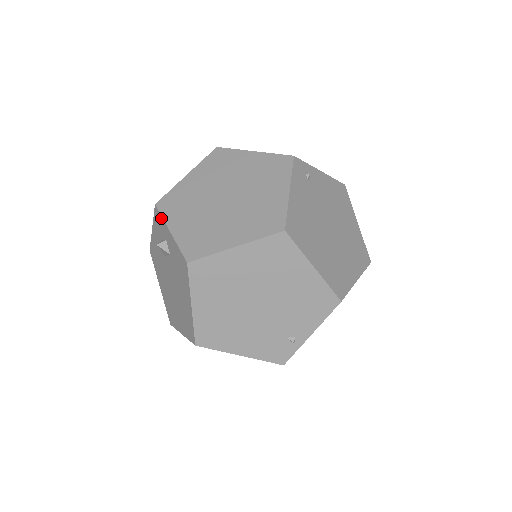
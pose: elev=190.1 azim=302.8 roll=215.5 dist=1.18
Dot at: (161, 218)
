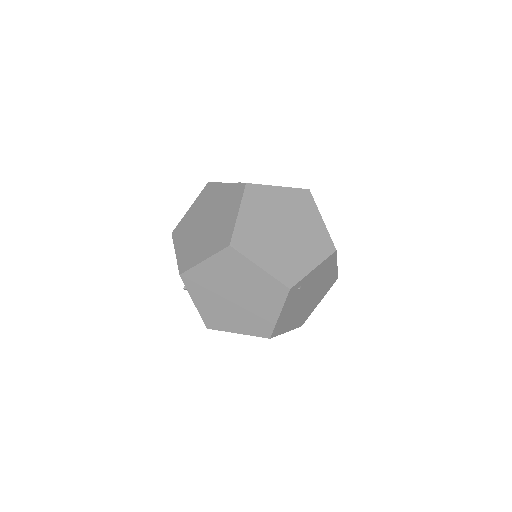
Dot at: (185, 286)
